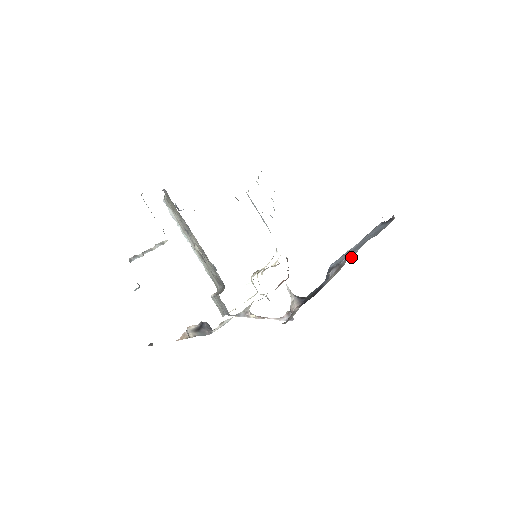
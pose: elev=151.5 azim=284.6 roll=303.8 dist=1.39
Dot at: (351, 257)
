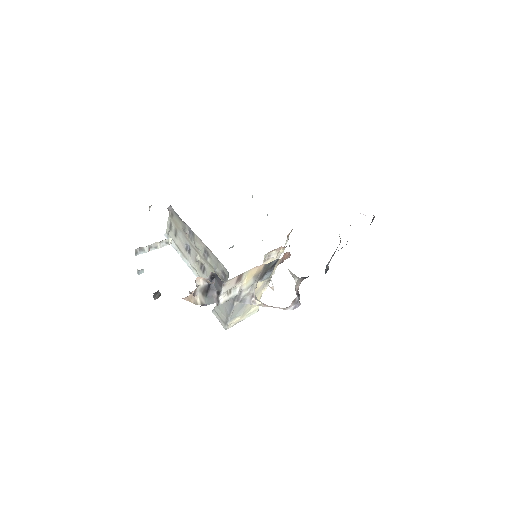
Dot at: occluded
